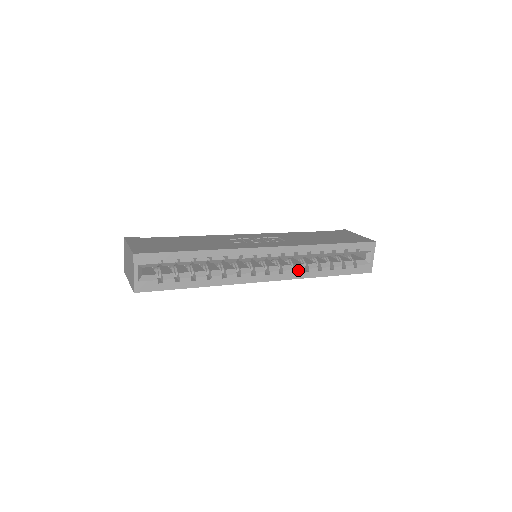
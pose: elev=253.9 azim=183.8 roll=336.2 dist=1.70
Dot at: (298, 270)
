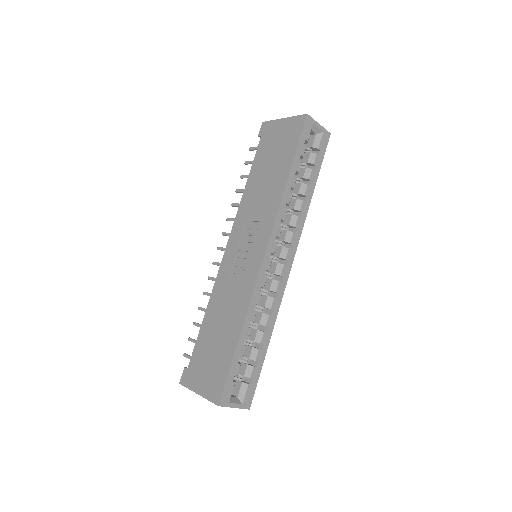
Dot at: (296, 225)
